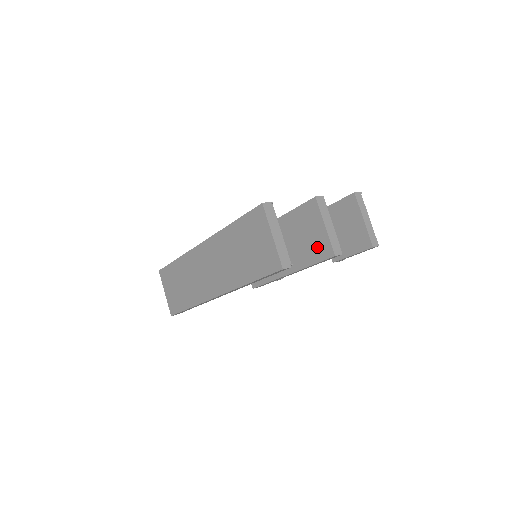
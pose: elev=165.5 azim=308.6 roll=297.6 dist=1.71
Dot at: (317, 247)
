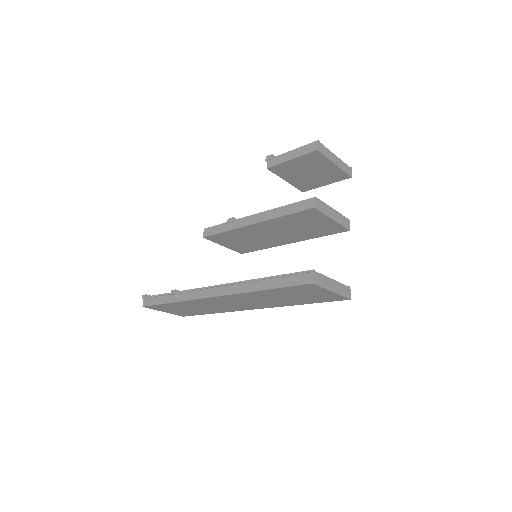
Dot at: (325, 230)
